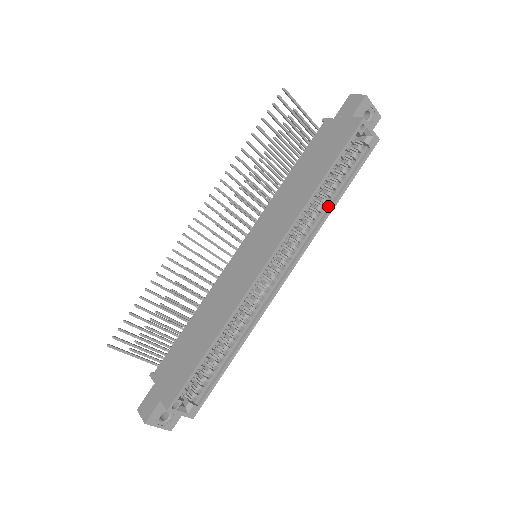
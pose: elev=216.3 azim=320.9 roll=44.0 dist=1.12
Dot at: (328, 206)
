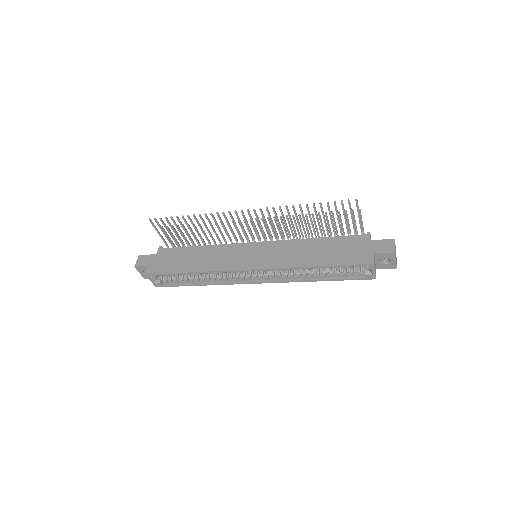
Dot at: (312, 277)
